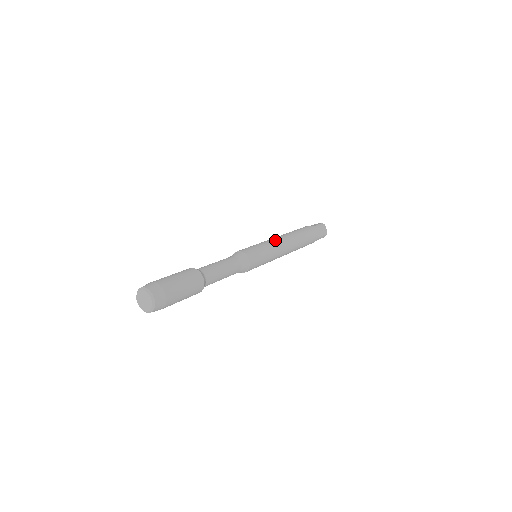
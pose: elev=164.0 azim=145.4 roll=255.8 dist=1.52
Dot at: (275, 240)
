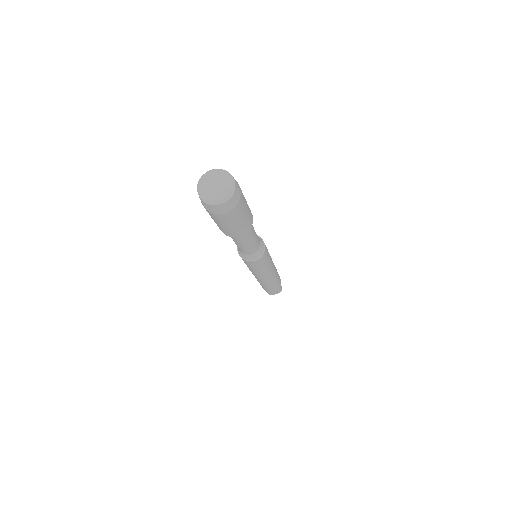
Dot at: occluded
